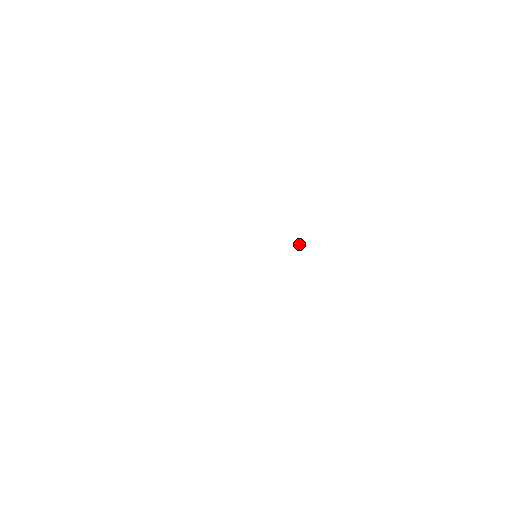
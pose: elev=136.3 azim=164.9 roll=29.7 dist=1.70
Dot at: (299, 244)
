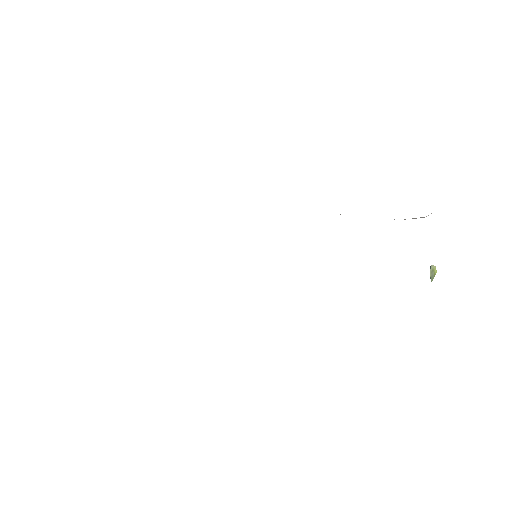
Dot at: occluded
